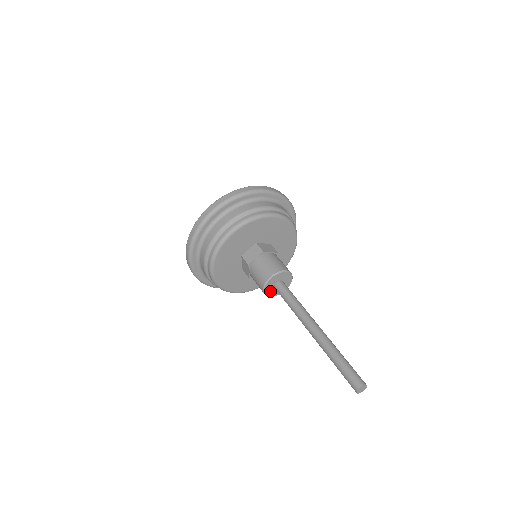
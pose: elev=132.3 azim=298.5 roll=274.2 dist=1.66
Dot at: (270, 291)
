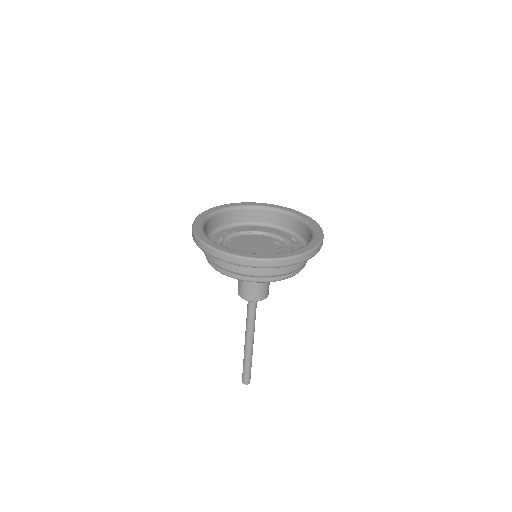
Dot at: occluded
